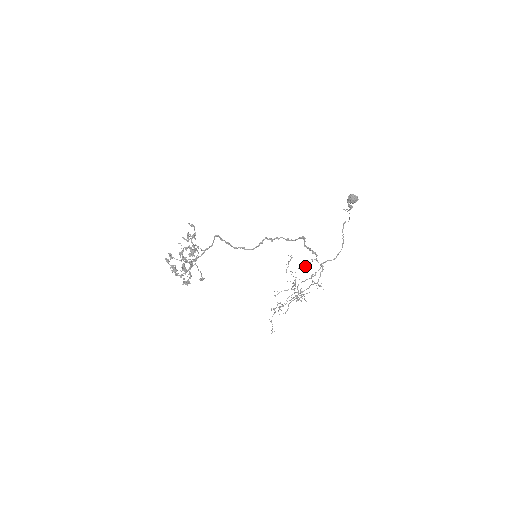
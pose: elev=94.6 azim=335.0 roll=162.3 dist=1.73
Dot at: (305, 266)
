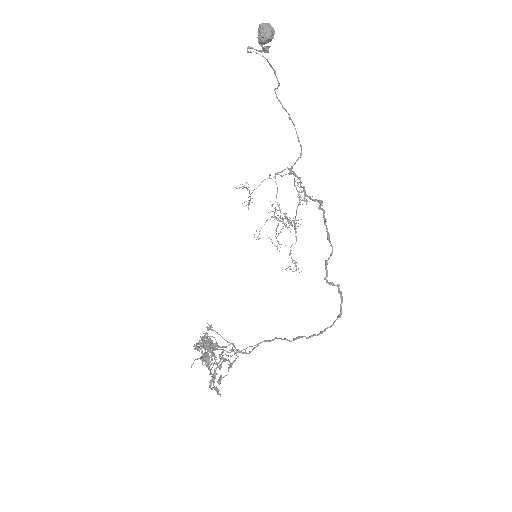
Dot at: occluded
